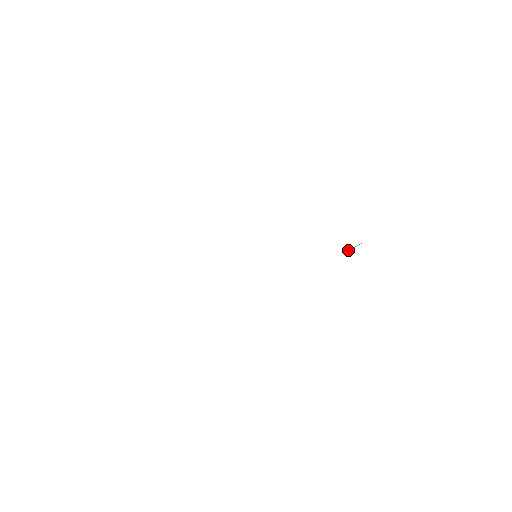
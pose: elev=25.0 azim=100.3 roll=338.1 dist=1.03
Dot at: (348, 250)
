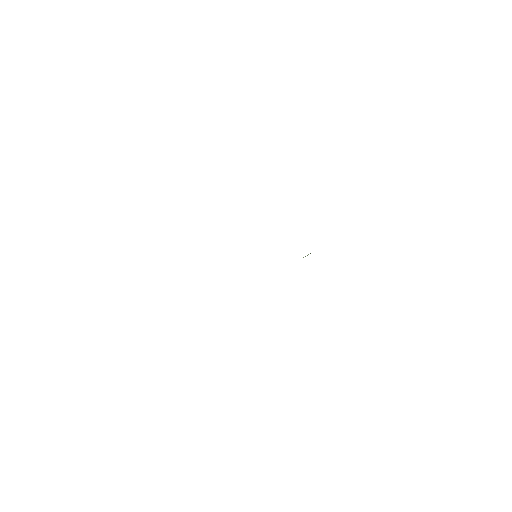
Dot at: (305, 256)
